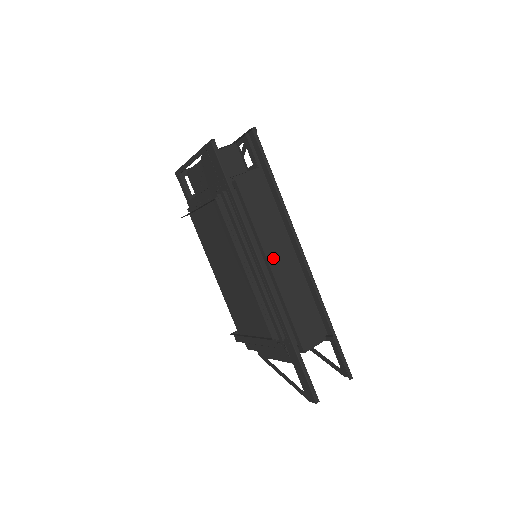
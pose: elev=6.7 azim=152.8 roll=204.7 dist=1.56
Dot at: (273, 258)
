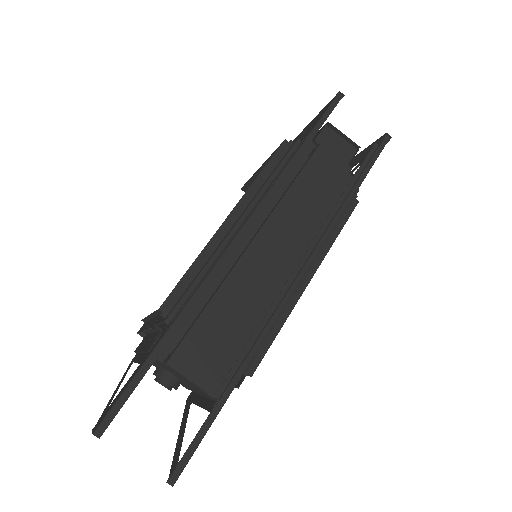
Dot at: (267, 238)
